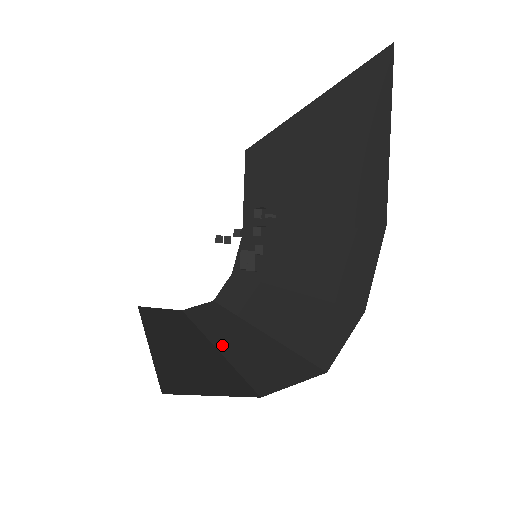
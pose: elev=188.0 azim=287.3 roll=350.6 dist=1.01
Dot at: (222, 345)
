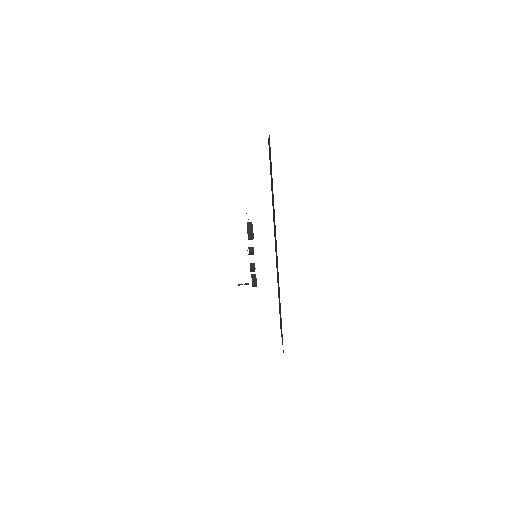
Dot at: occluded
